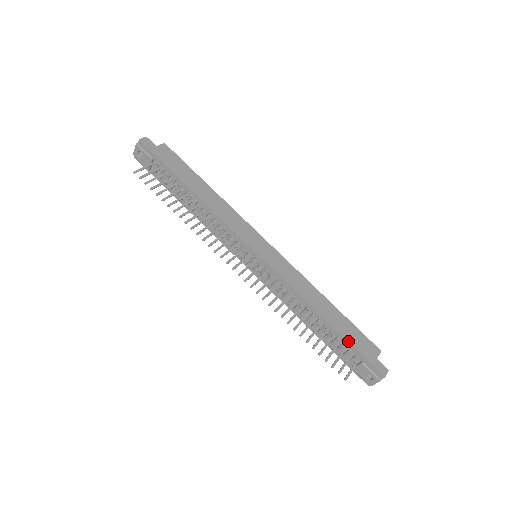
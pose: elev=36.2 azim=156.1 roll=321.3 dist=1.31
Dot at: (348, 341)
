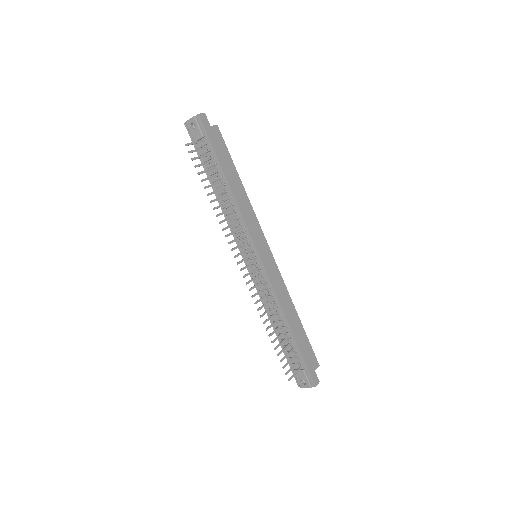
Dot at: (301, 351)
